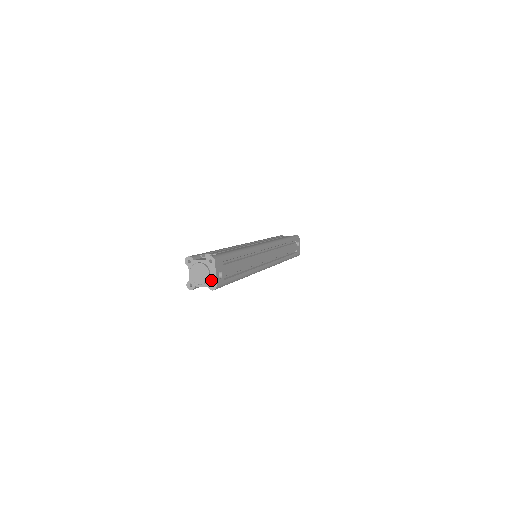
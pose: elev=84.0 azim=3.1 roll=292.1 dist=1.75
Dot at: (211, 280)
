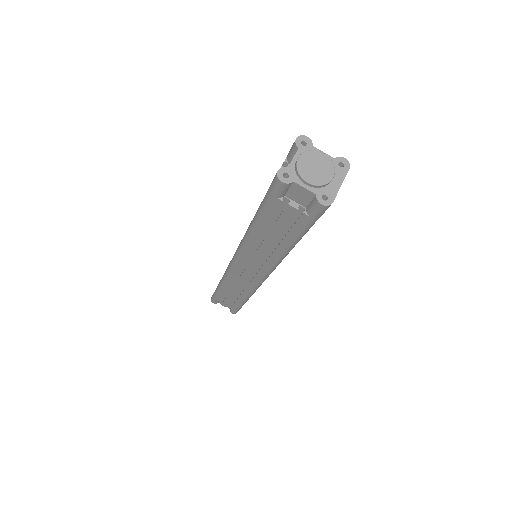
Dot at: (328, 189)
